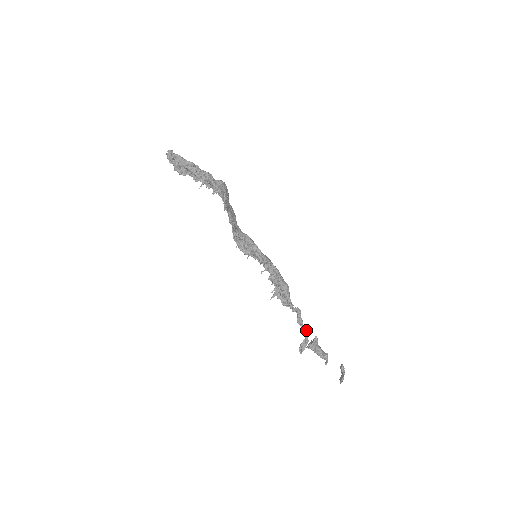
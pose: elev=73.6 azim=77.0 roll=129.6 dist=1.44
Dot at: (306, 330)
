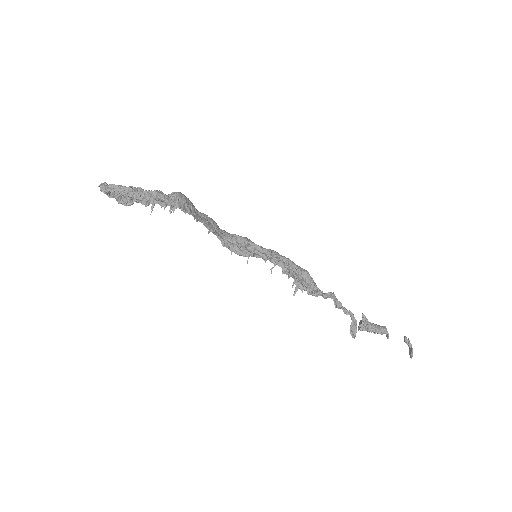
Dot at: (349, 311)
